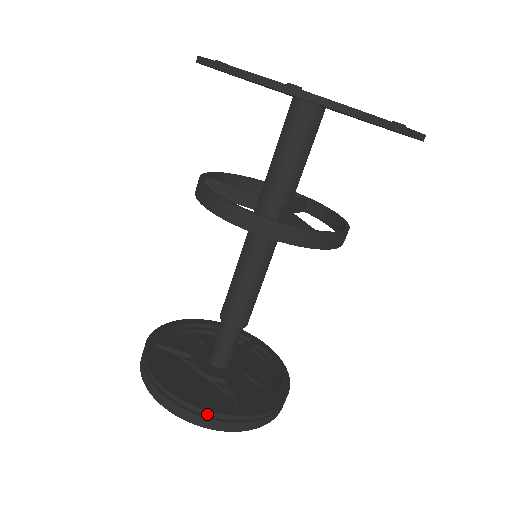
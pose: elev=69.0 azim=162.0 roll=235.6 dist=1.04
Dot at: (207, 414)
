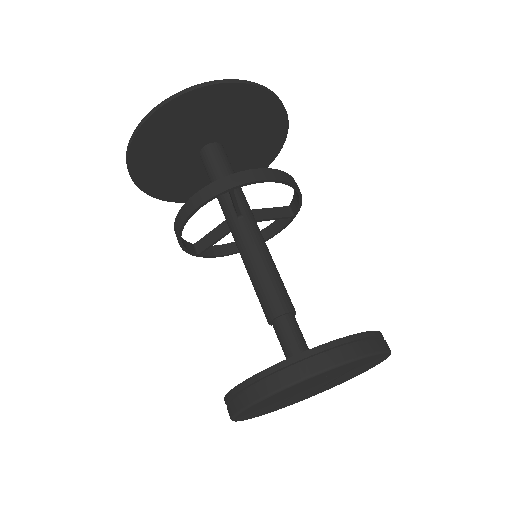
Dot at: (259, 377)
